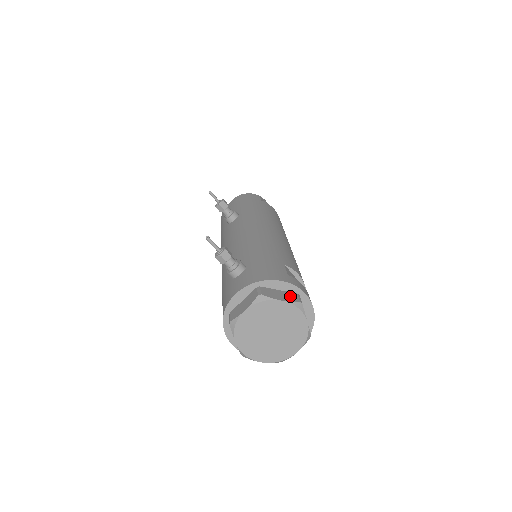
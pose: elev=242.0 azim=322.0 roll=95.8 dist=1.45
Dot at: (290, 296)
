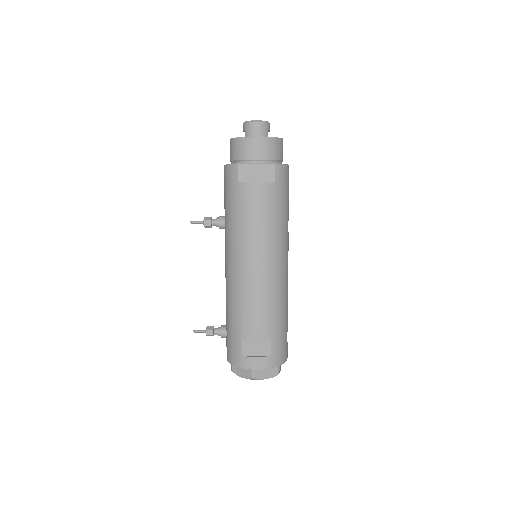
Dot at: (247, 372)
